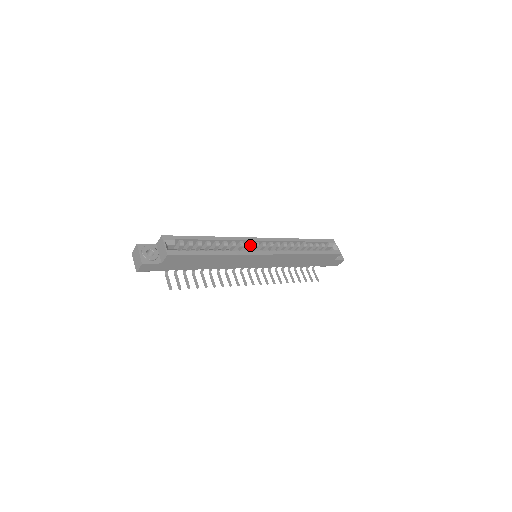
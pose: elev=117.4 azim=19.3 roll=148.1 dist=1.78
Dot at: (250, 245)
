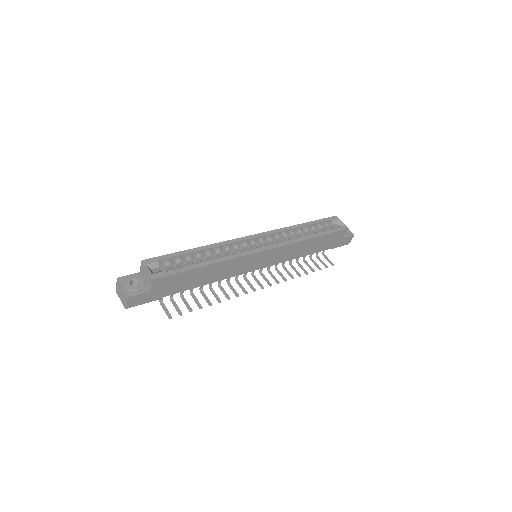
Dot at: (245, 245)
